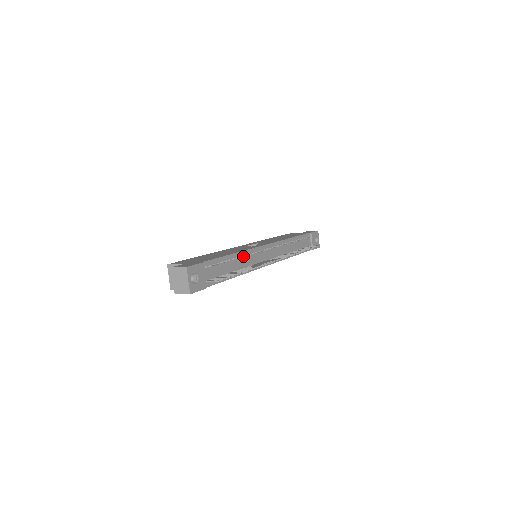
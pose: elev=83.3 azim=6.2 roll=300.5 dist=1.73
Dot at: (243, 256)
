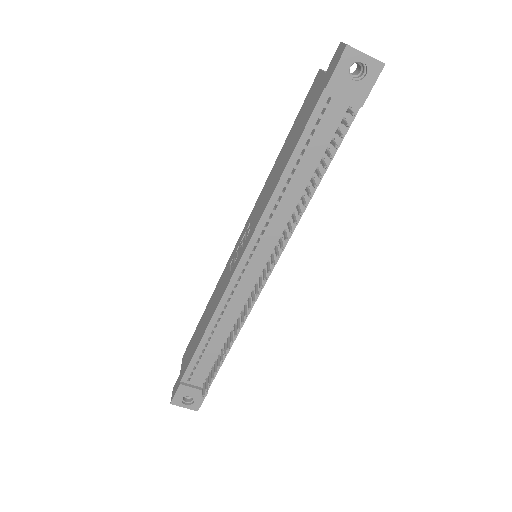
Dot at: (220, 317)
